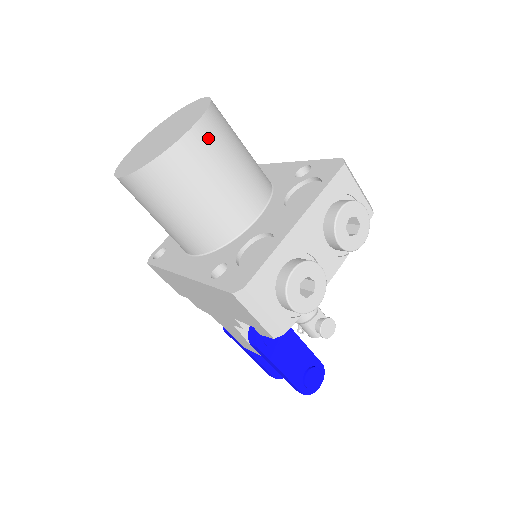
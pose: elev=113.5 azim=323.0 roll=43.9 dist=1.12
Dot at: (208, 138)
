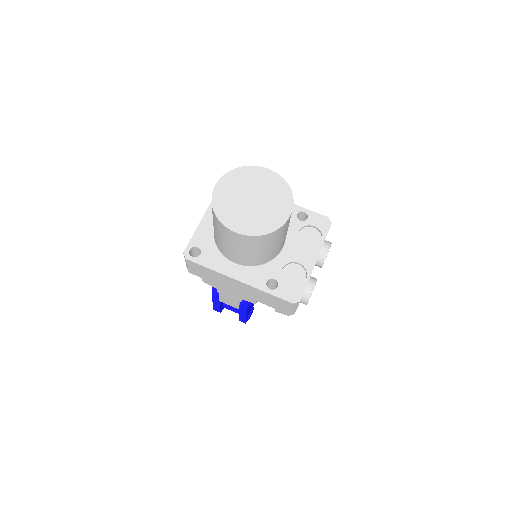
Dot at: occluded
